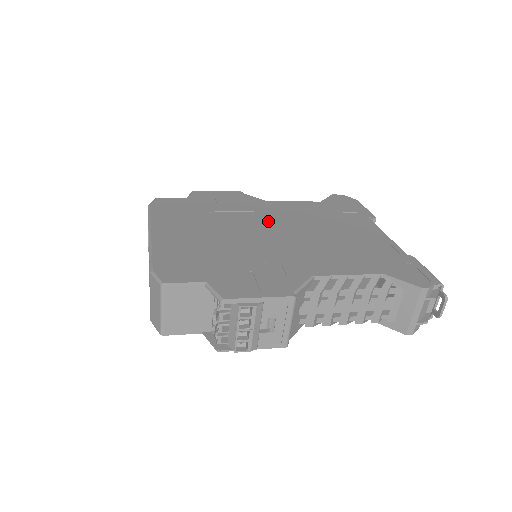
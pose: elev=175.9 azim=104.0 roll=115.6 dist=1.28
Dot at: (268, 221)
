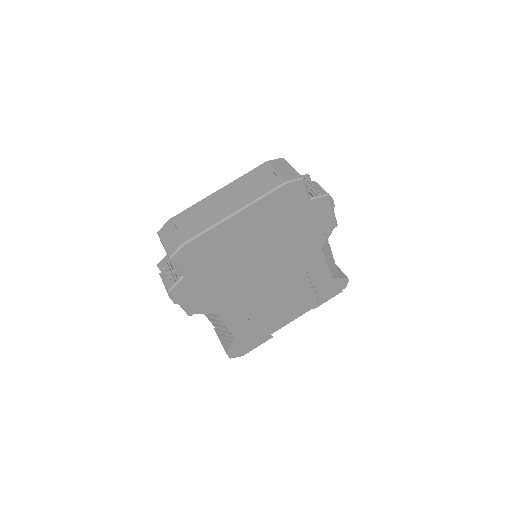
Dot at: occluded
